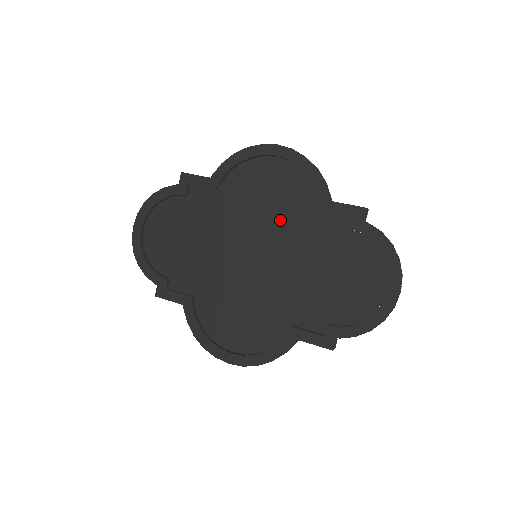
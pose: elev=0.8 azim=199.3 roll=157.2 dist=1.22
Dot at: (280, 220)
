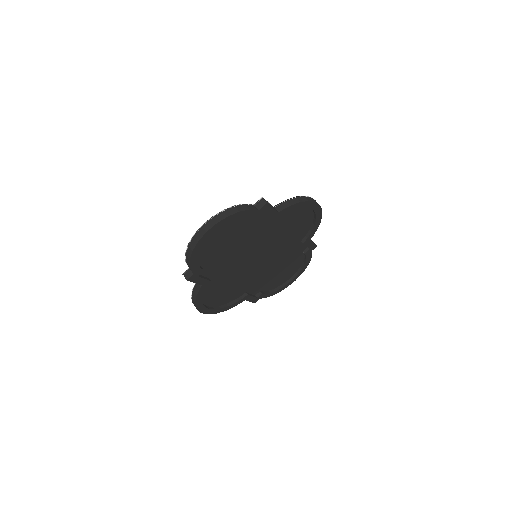
Dot at: (284, 242)
